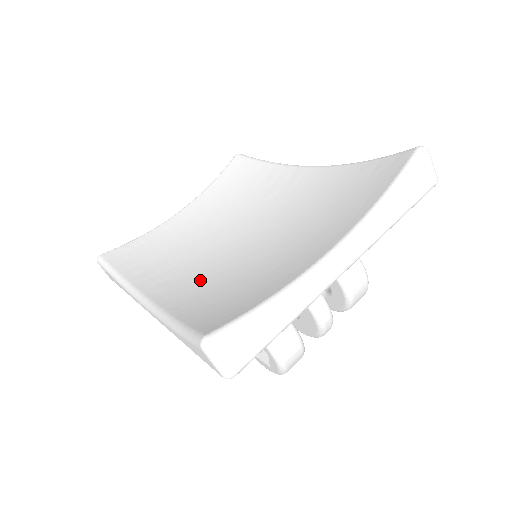
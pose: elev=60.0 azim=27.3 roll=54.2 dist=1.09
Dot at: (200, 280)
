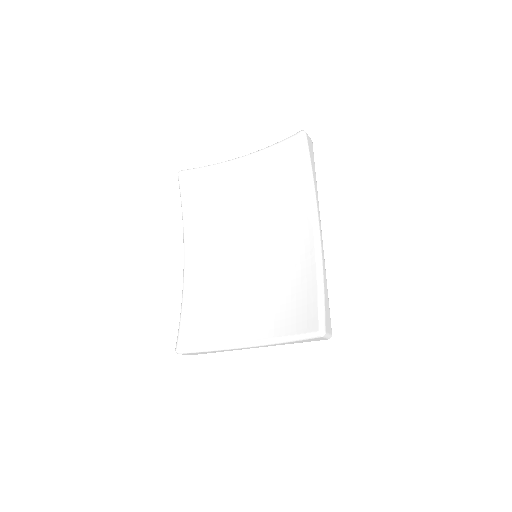
Dot at: (212, 267)
